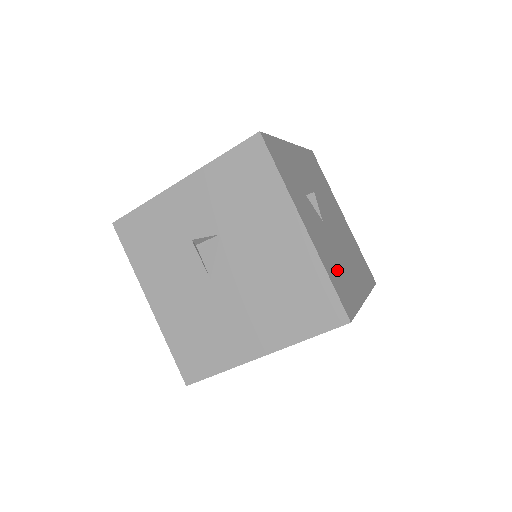
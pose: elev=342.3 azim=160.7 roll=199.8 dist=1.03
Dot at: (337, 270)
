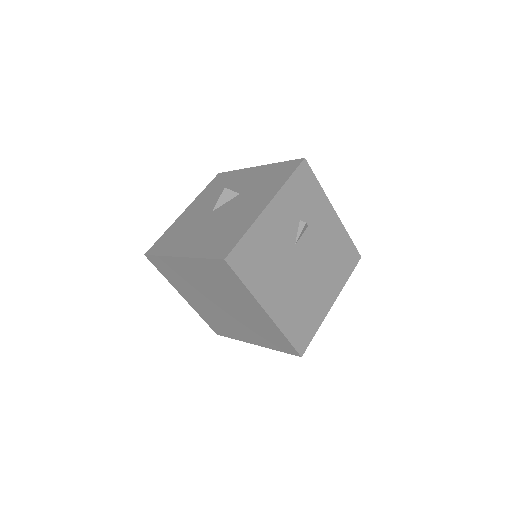
Dot at: (262, 254)
